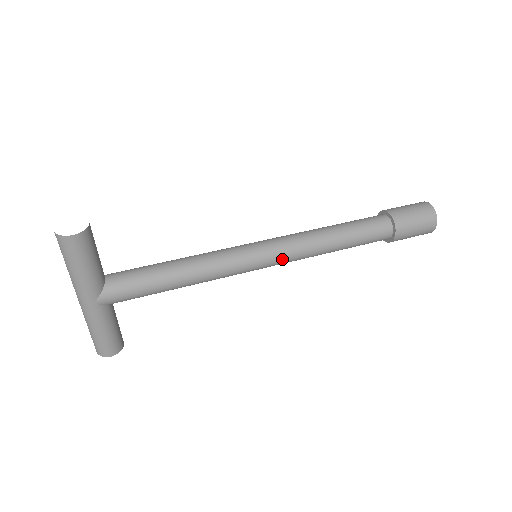
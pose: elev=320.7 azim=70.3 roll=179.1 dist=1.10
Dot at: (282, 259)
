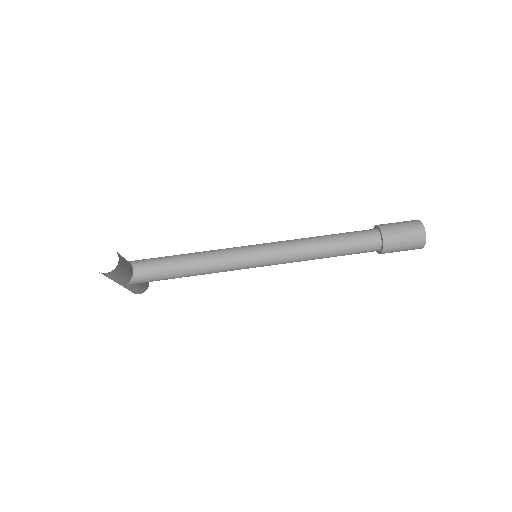
Dot at: (276, 264)
